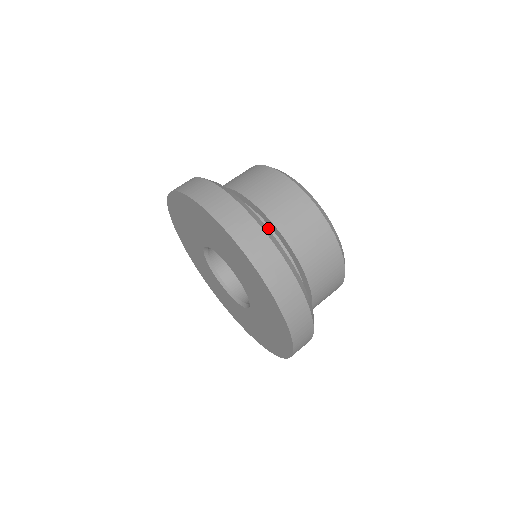
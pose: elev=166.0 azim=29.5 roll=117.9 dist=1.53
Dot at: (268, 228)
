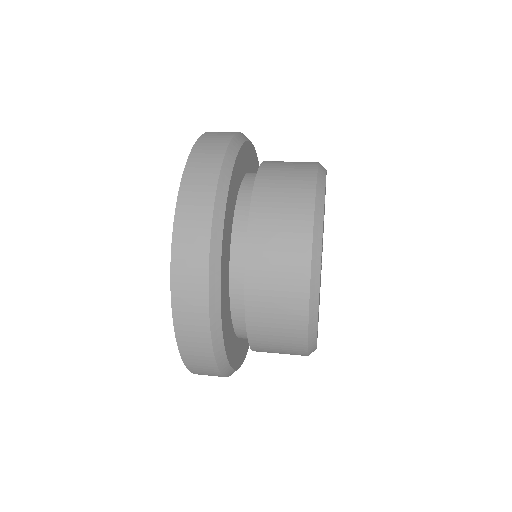
Dot at: (244, 307)
